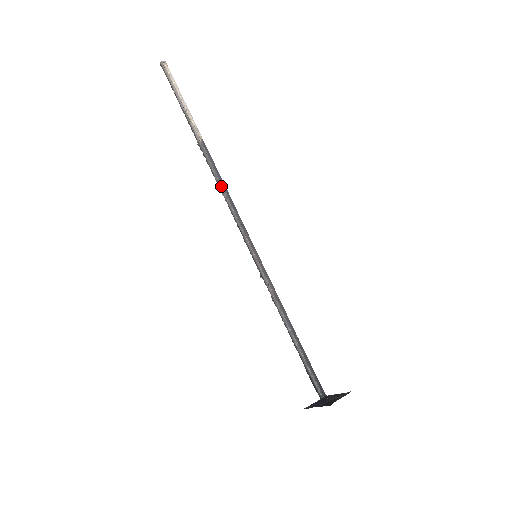
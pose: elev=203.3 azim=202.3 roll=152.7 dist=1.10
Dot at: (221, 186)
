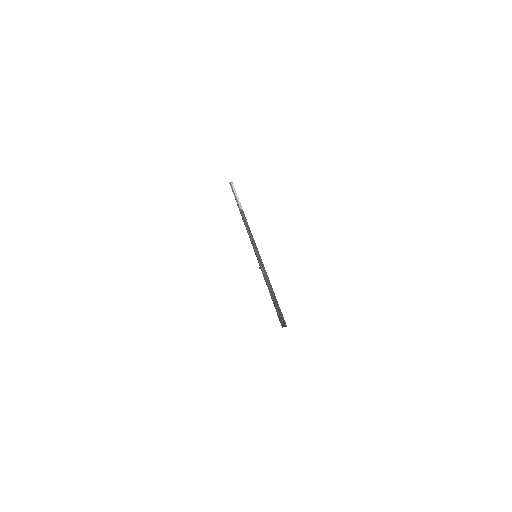
Dot at: (246, 228)
